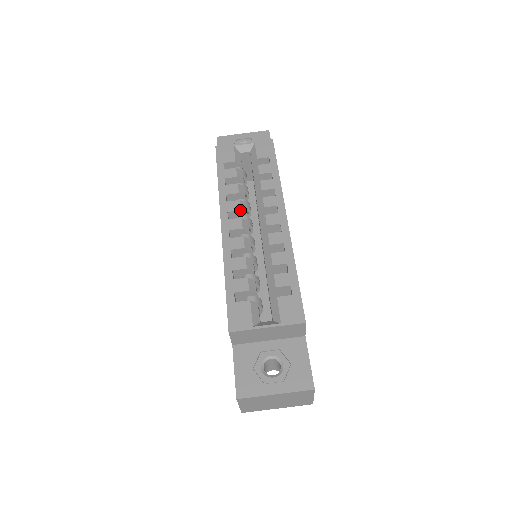
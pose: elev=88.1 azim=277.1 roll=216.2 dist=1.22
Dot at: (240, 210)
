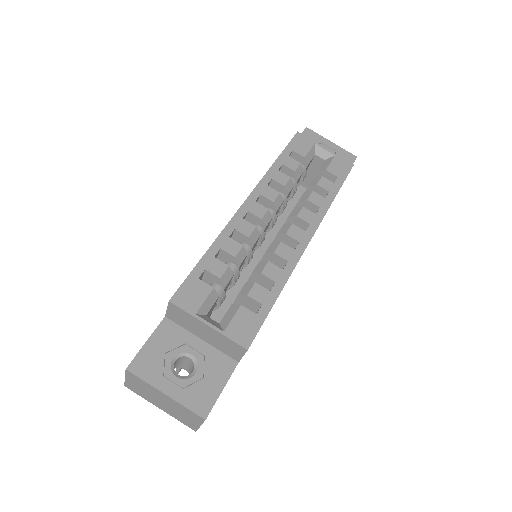
Dot at: (273, 201)
